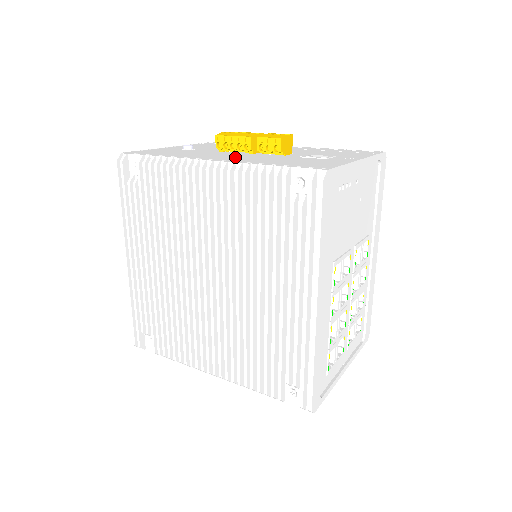
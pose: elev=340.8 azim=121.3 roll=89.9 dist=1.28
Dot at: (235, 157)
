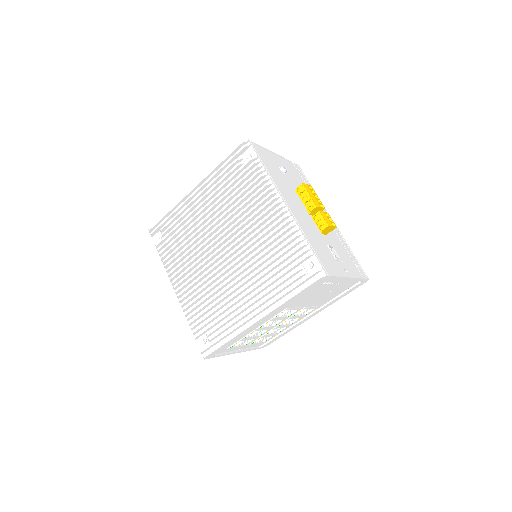
Dot at: (298, 211)
